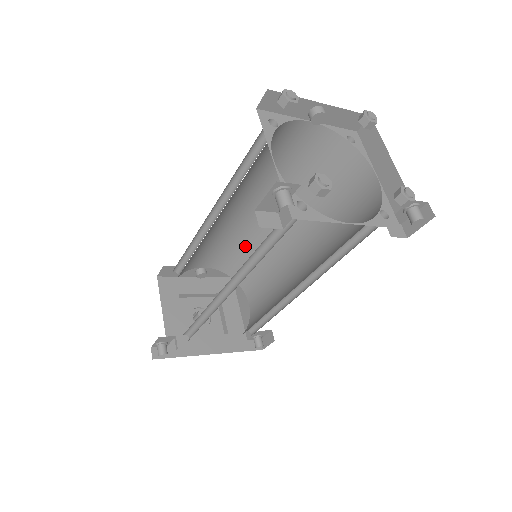
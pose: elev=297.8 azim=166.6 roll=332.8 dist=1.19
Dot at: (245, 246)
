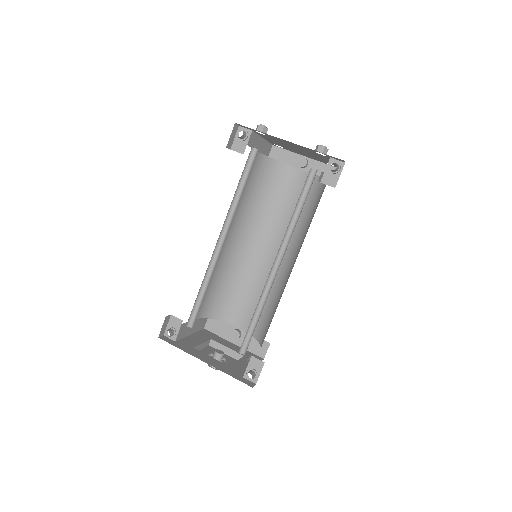
Dot at: (269, 297)
